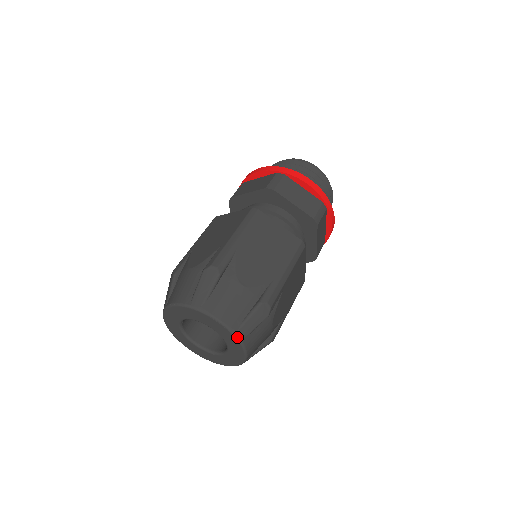
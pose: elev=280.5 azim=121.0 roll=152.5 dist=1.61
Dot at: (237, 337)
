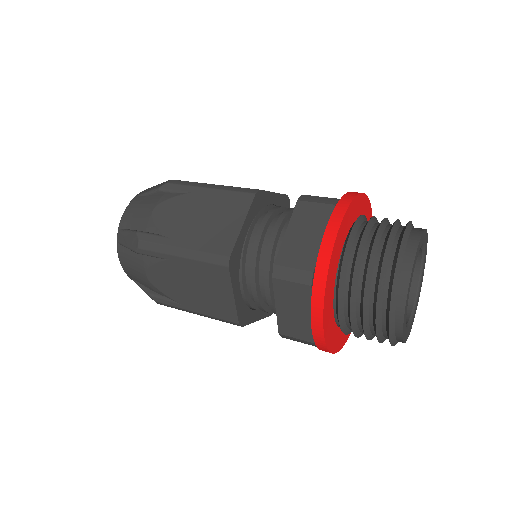
Dot at: occluded
